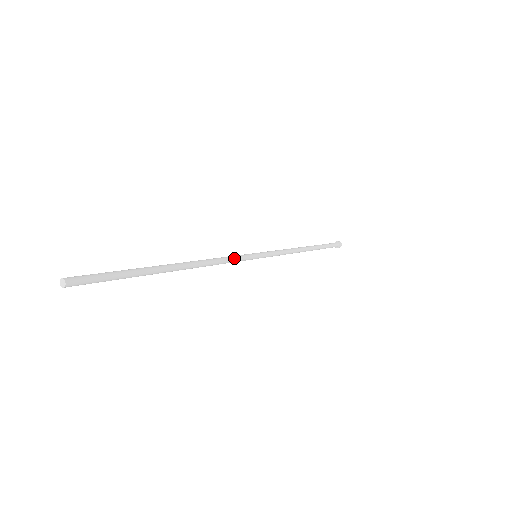
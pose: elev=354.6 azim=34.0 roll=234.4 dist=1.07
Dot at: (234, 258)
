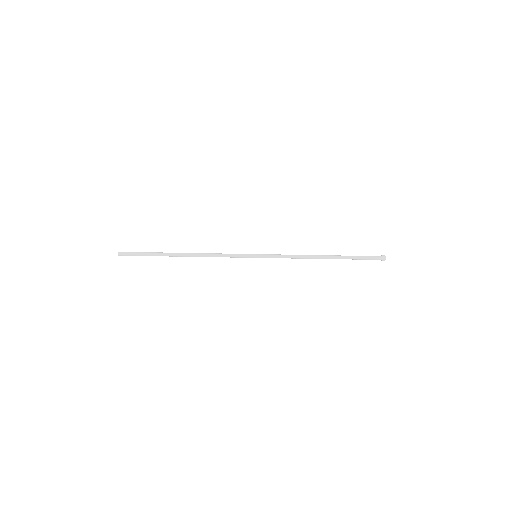
Dot at: (230, 254)
